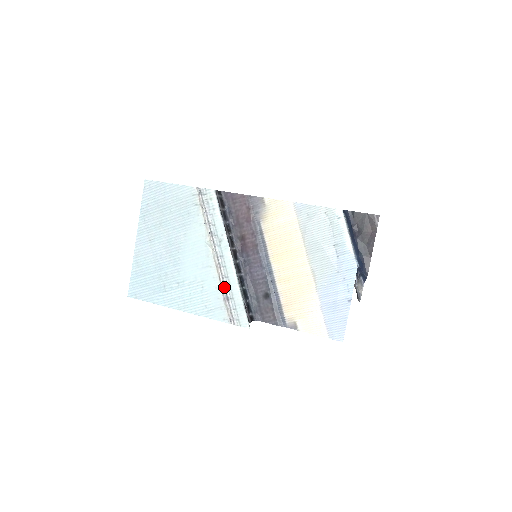
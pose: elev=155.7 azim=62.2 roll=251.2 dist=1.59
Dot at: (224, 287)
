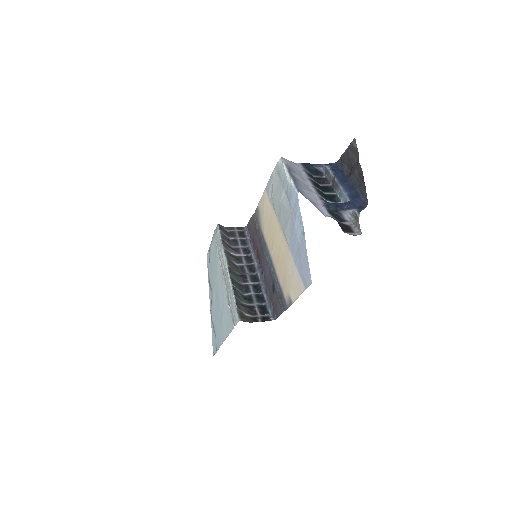
Dot at: (228, 296)
